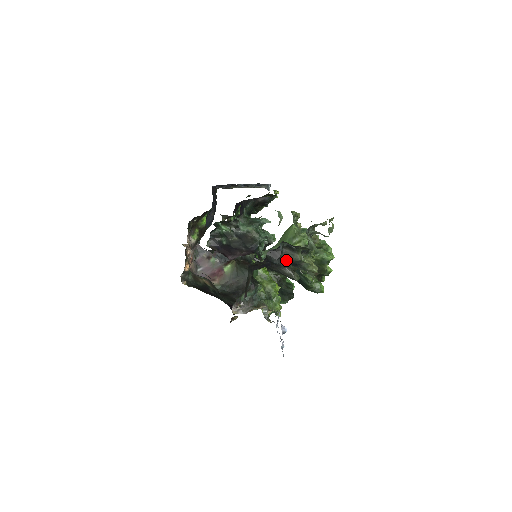
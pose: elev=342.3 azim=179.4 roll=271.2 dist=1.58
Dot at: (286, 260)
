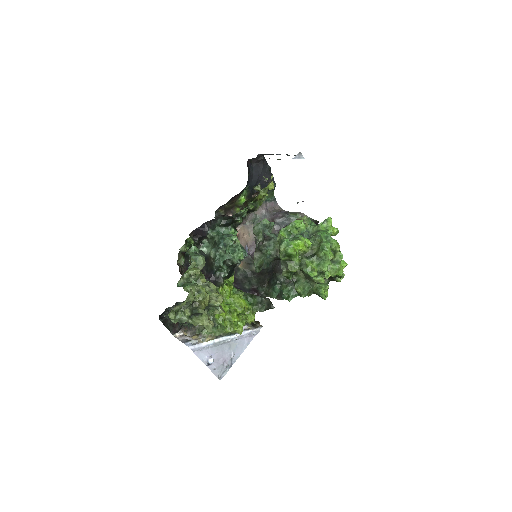
Dot at: occluded
